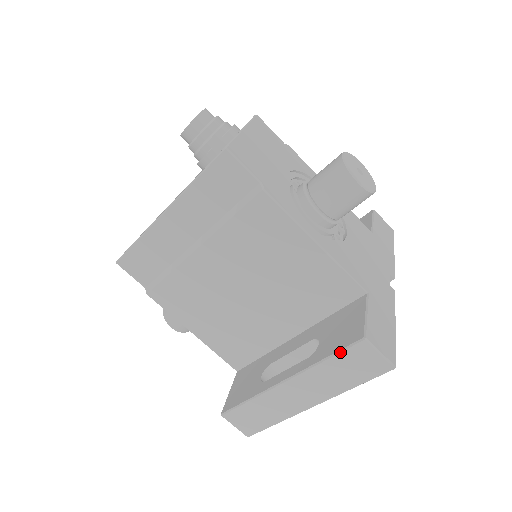
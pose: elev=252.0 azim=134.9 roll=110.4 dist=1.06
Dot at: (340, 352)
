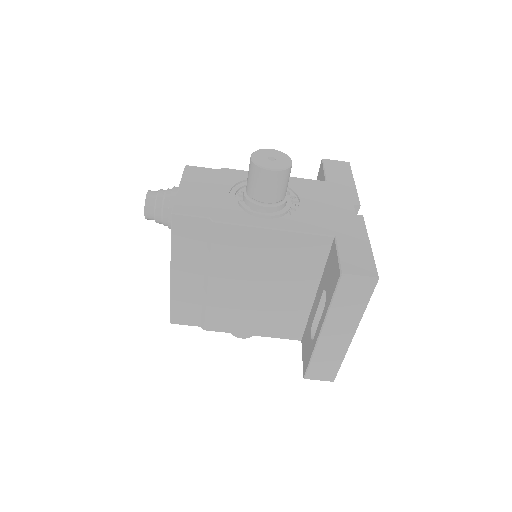
Dot at: (335, 293)
